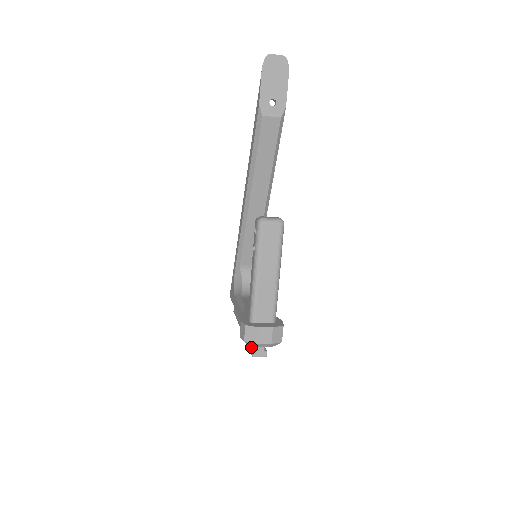
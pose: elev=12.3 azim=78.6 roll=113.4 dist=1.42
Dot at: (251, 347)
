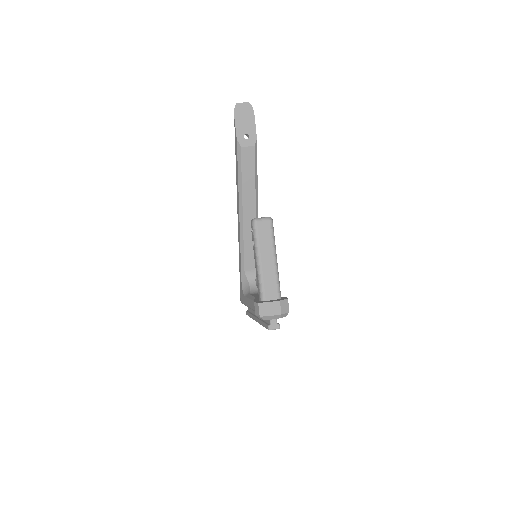
Dot at: (266, 324)
